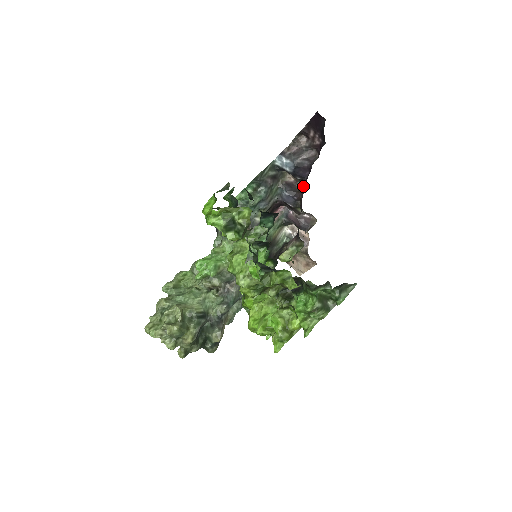
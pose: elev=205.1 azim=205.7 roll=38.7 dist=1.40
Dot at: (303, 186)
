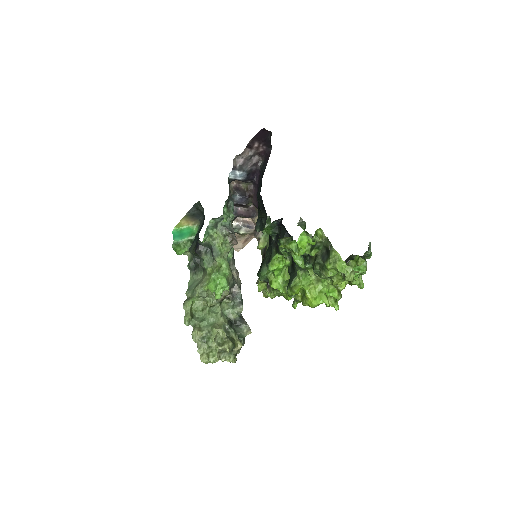
Dot at: (250, 186)
